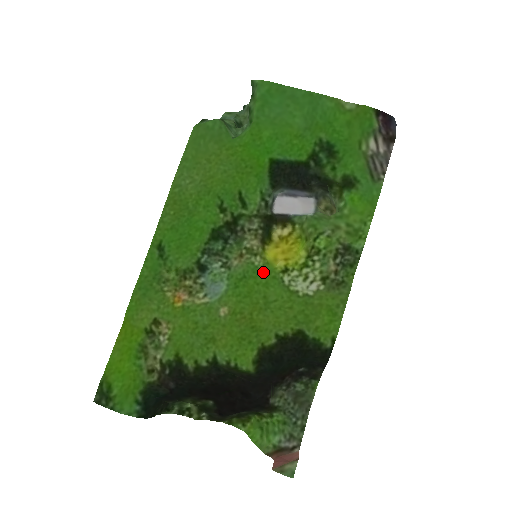
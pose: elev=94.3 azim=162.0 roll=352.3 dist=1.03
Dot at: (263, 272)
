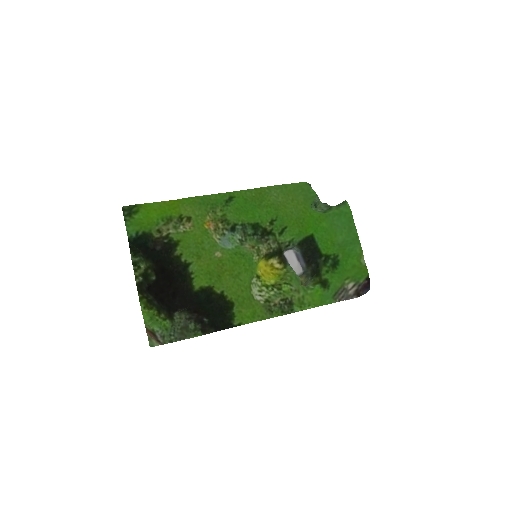
Dot at: (252, 264)
